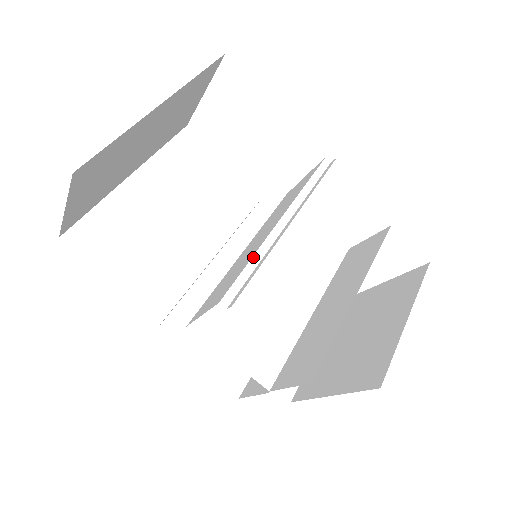
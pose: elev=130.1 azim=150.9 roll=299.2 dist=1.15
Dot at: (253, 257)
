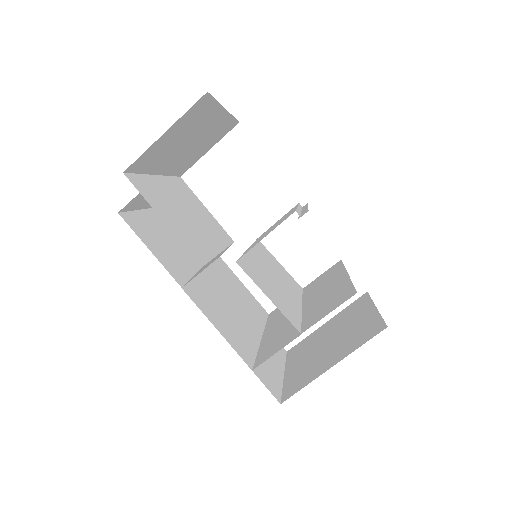
Dot at: (297, 208)
